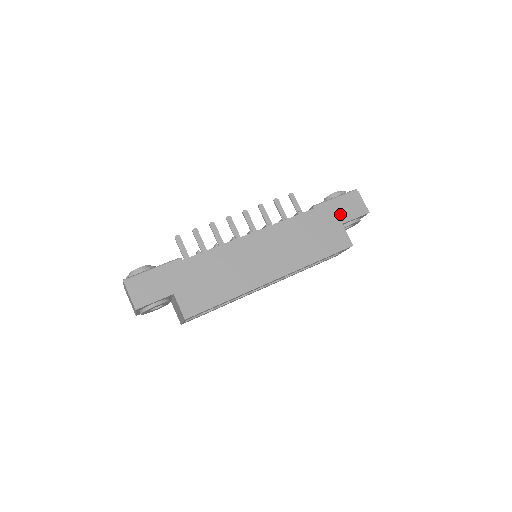
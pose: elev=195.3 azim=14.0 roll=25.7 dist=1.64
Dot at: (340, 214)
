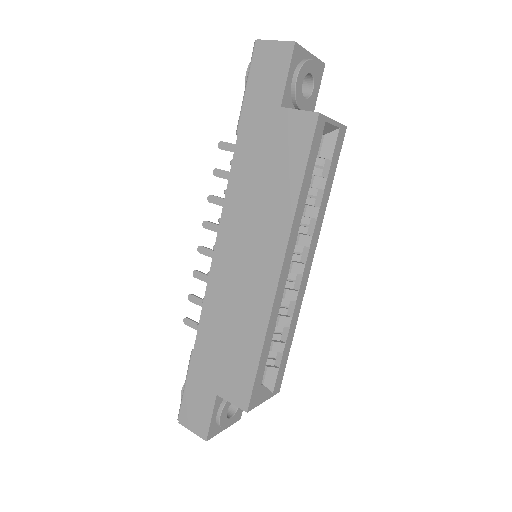
Dot at: (267, 100)
